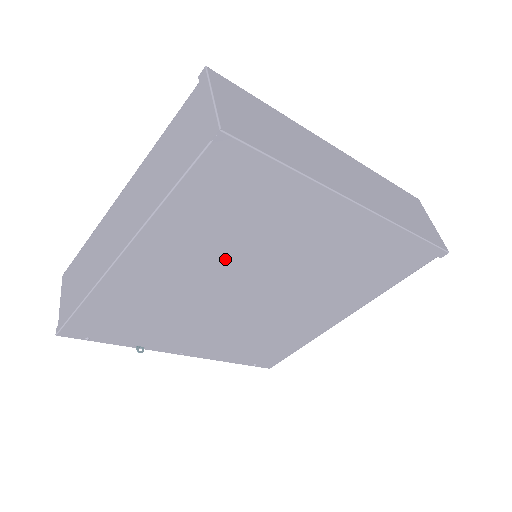
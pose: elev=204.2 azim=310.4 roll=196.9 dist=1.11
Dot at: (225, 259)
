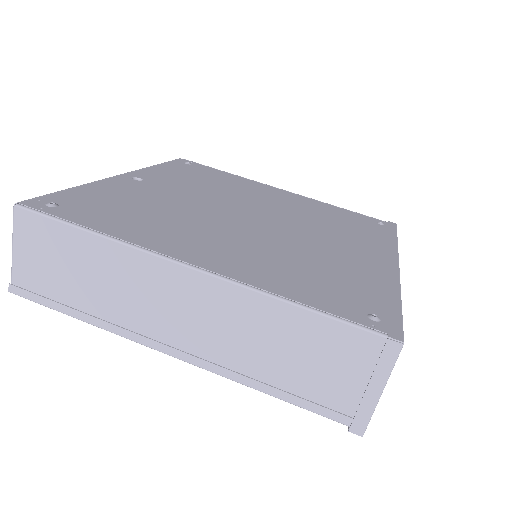
Dot at: occluded
